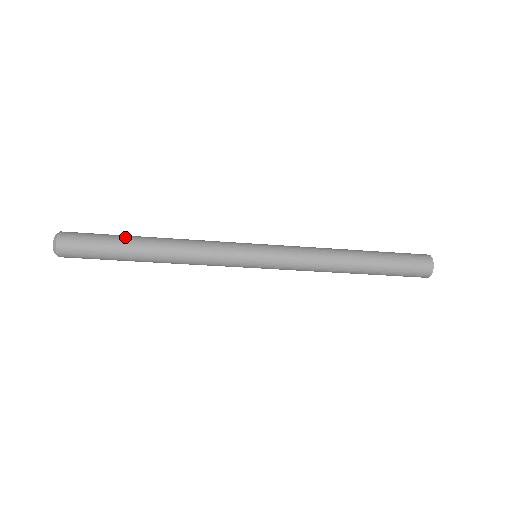
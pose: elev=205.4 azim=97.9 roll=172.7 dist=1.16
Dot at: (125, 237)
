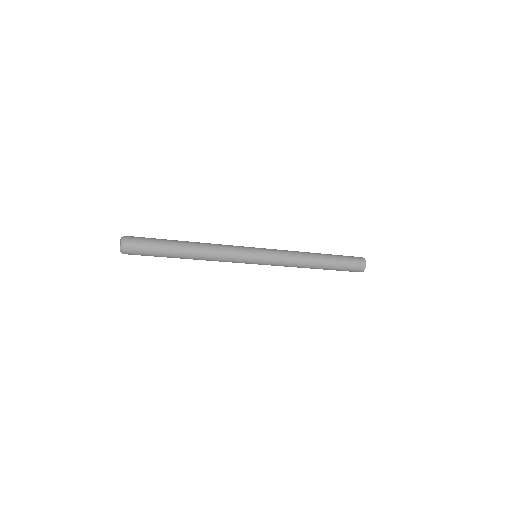
Dot at: (170, 240)
